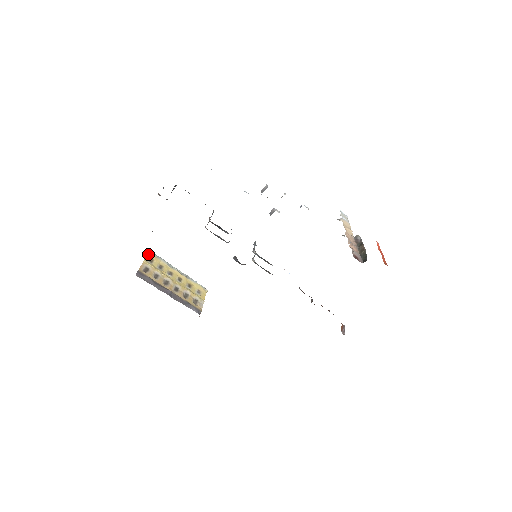
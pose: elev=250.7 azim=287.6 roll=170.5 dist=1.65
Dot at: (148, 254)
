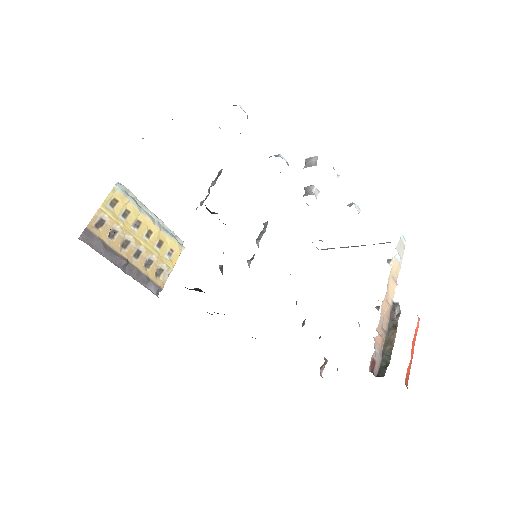
Dot at: (112, 191)
